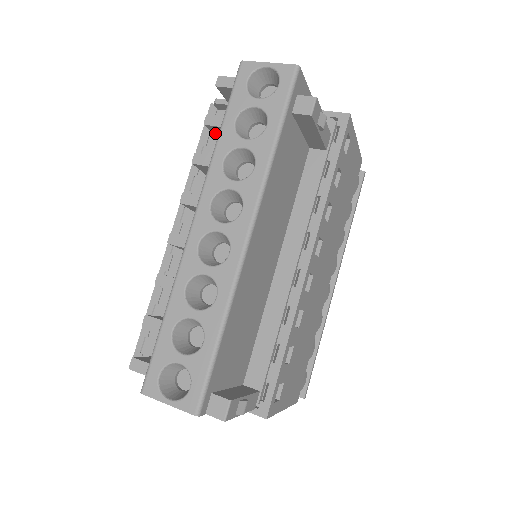
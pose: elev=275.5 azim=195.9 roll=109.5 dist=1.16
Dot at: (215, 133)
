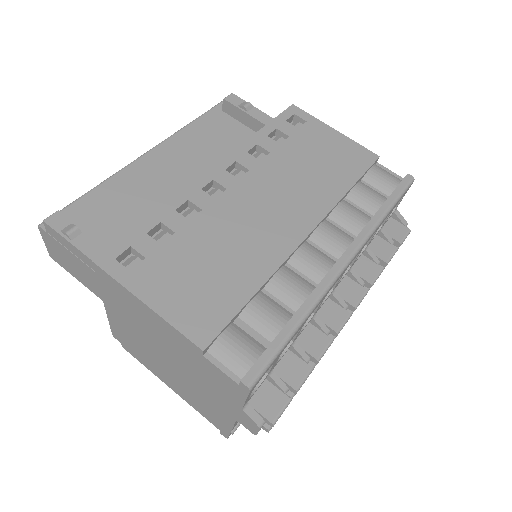
Dot at: occluded
